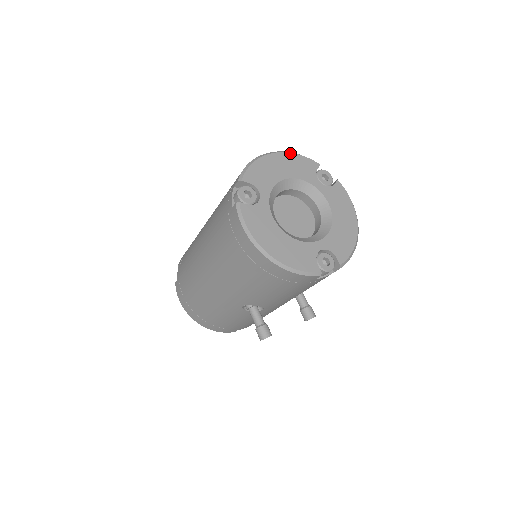
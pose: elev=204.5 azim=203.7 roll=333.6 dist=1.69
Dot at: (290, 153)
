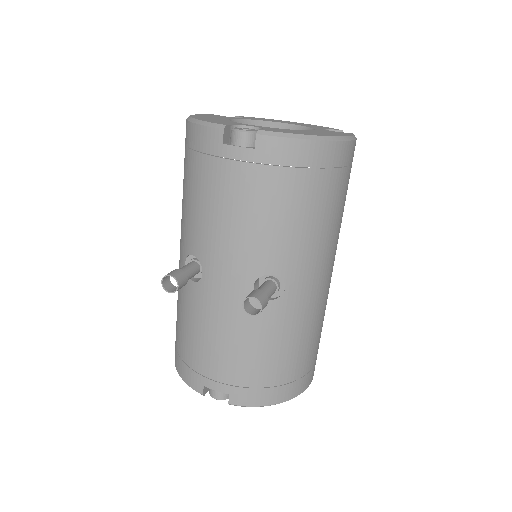
Dot at: occluded
